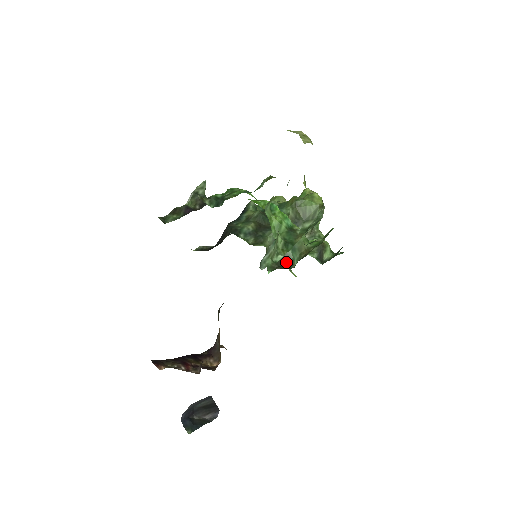
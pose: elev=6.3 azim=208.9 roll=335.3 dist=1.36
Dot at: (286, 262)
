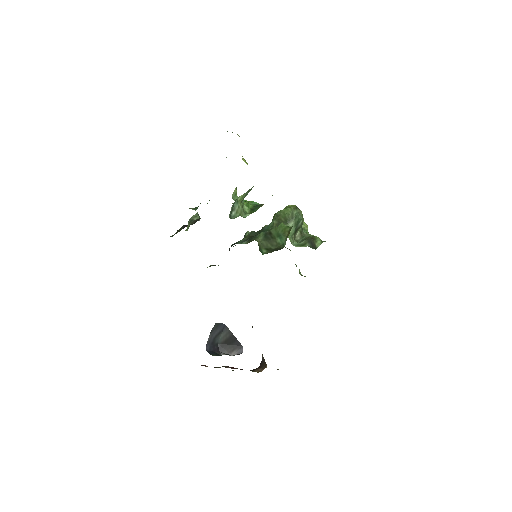
Dot at: (278, 248)
